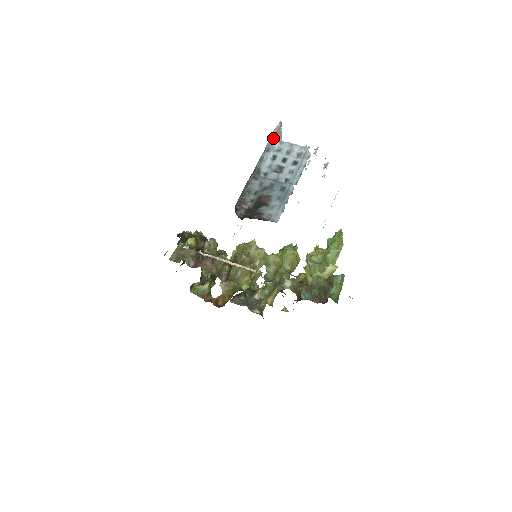
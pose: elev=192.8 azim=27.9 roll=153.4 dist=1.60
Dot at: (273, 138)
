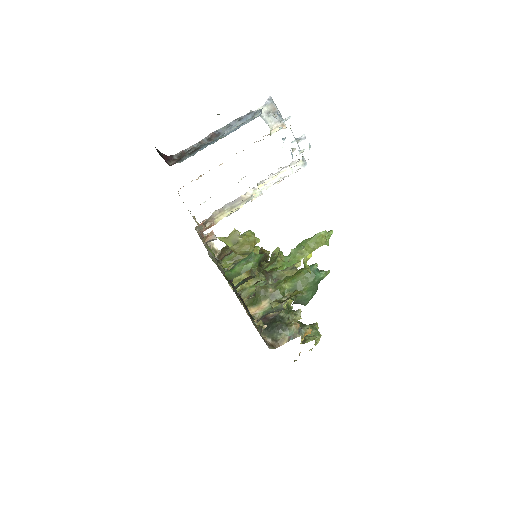
Dot at: (262, 115)
